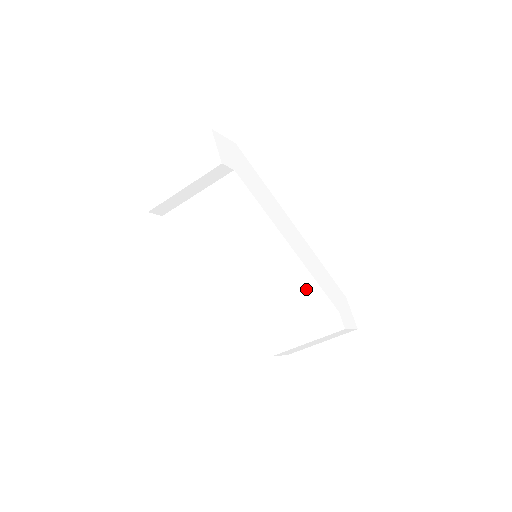
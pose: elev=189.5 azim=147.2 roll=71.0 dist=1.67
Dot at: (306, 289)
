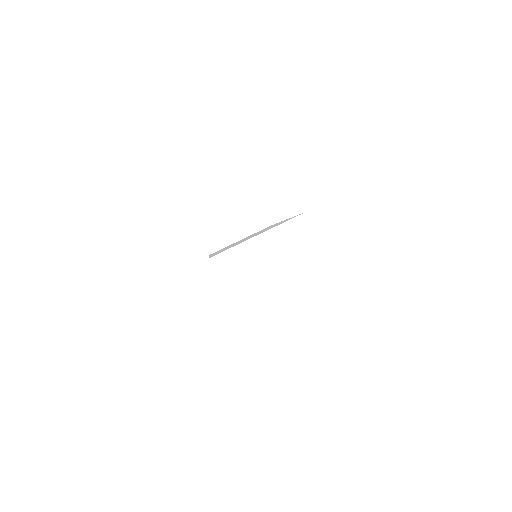
Dot at: occluded
